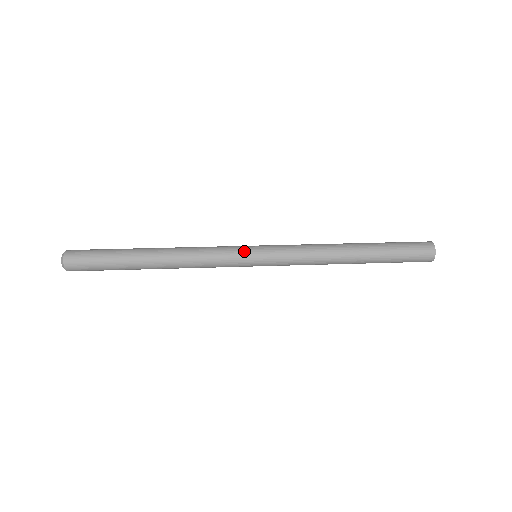
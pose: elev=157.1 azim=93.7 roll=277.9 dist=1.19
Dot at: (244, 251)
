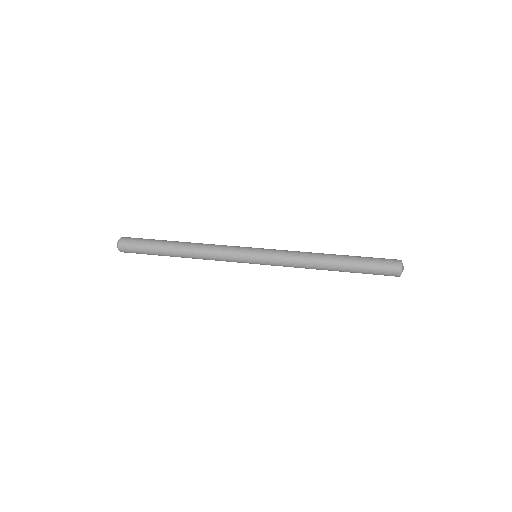
Dot at: (247, 247)
